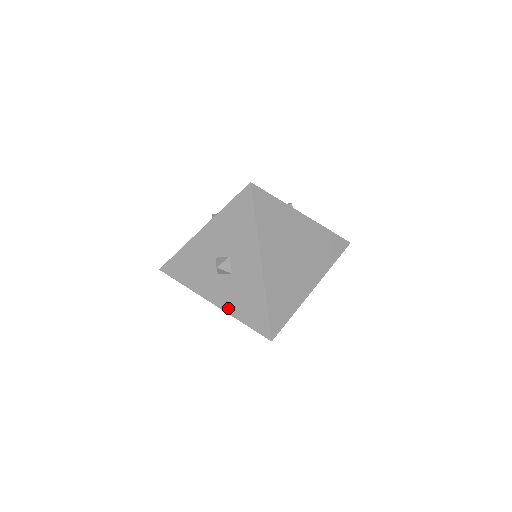
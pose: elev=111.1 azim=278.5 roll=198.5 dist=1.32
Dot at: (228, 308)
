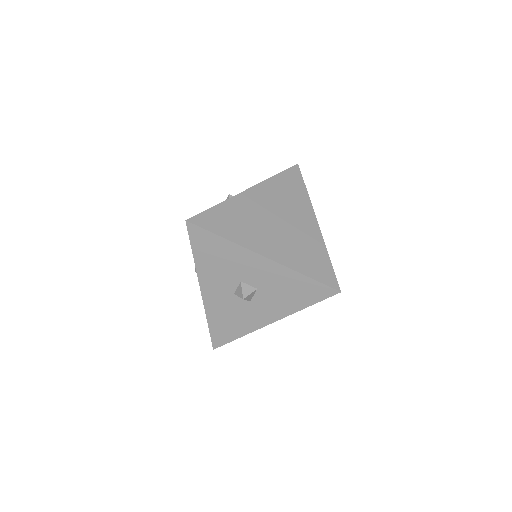
Dot at: (286, 312)
